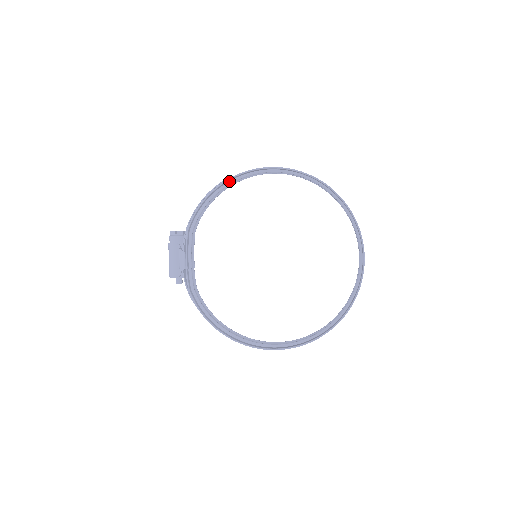
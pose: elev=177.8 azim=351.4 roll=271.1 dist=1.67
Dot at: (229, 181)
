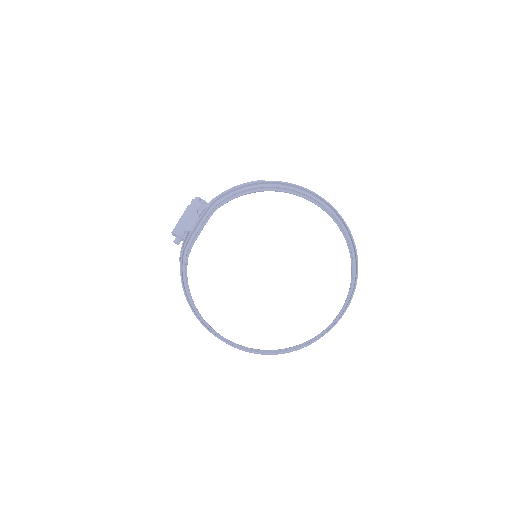
Dot at: (269, 184)
